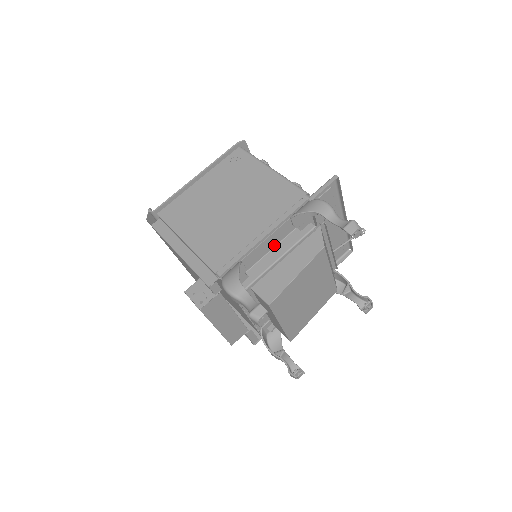
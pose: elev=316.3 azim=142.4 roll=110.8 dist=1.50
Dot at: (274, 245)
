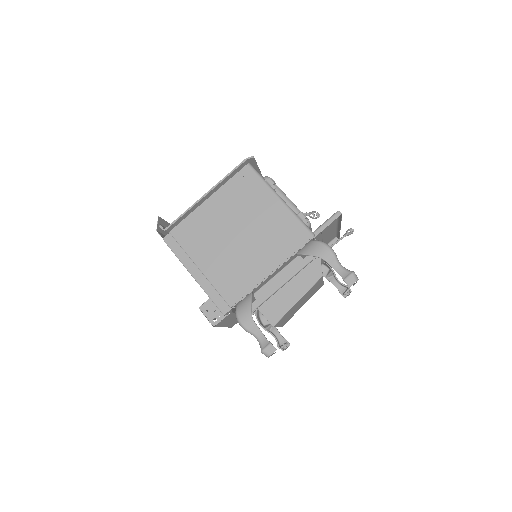
Dot at: (279, 271)
